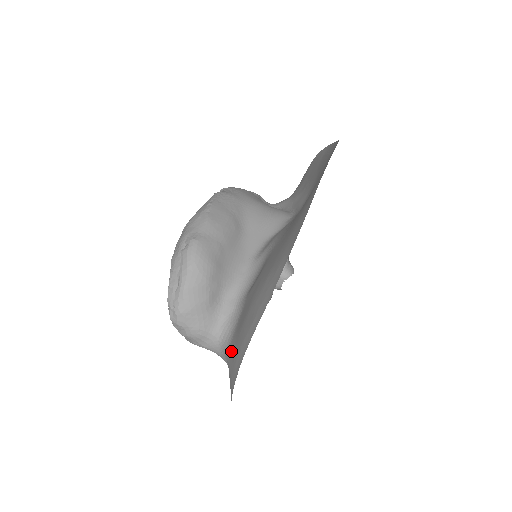
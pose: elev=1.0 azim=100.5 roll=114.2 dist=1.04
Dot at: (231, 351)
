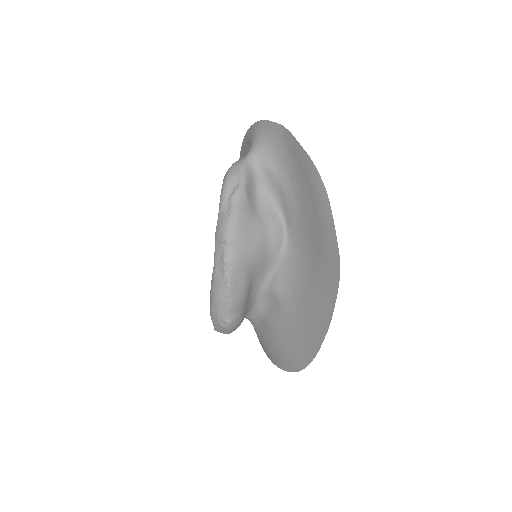
Dot at: (256, 332)
